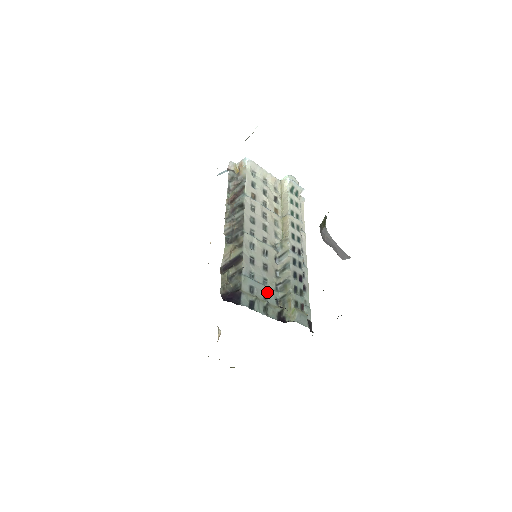
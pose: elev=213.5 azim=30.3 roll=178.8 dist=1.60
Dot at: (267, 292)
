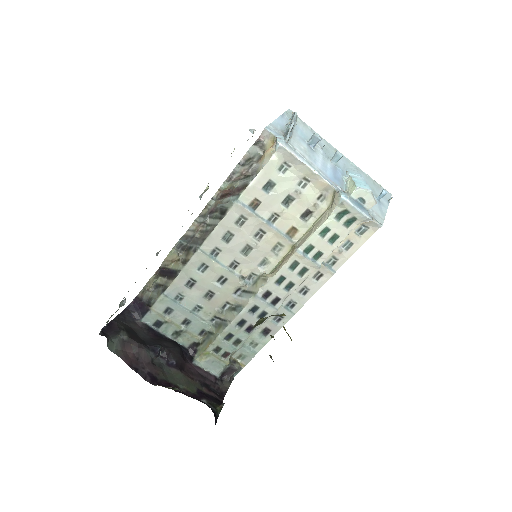
Dot at: (192, 320)
